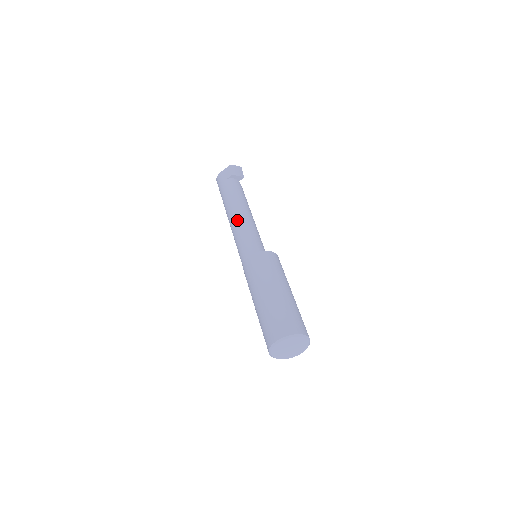
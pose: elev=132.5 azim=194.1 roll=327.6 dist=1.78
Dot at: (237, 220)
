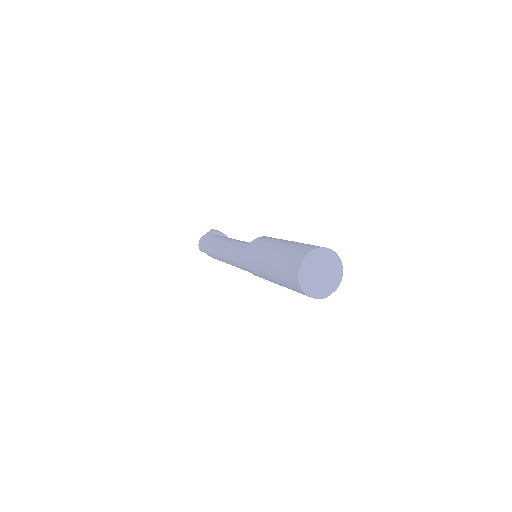
Dot at: (229, 242)
